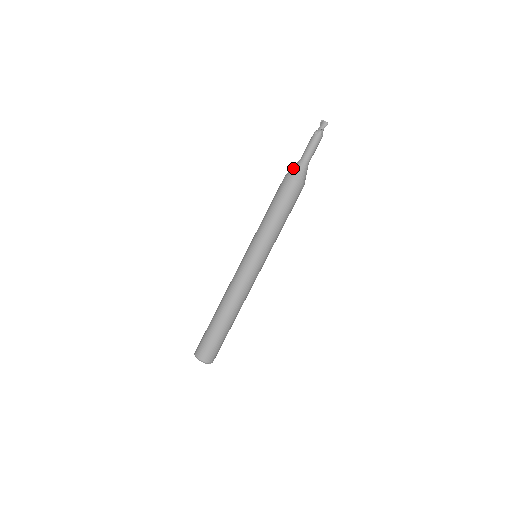
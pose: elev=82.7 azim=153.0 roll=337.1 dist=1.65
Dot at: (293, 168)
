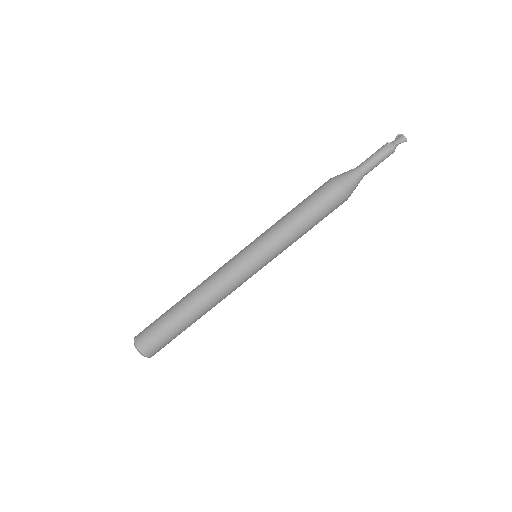
Dot at: (344, 174)
